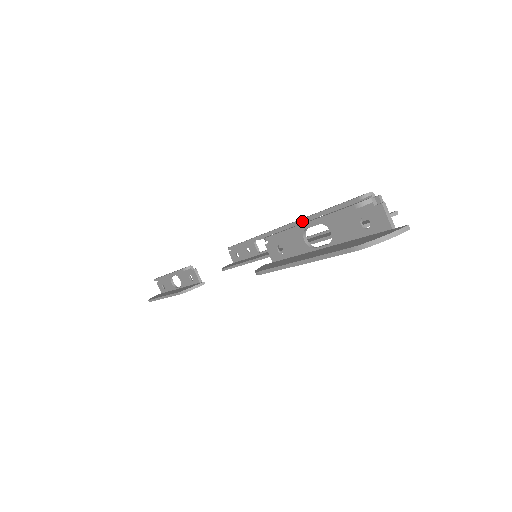
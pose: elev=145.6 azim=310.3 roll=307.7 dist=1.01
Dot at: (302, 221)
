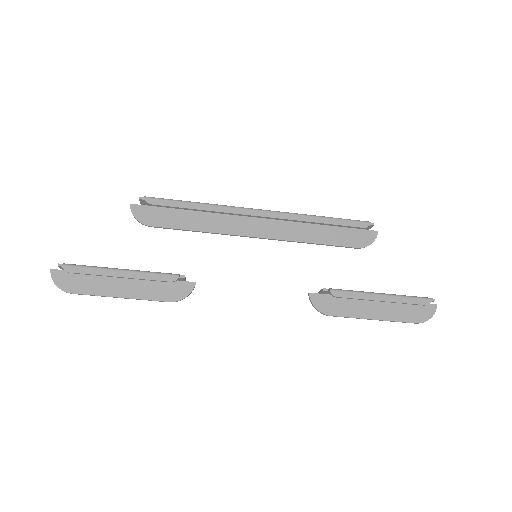
Dot at: occluded
